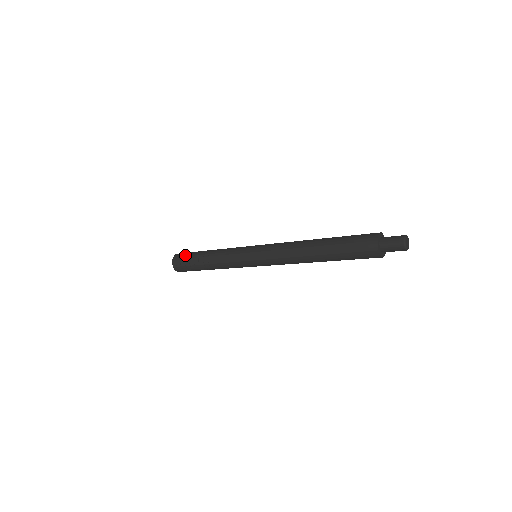
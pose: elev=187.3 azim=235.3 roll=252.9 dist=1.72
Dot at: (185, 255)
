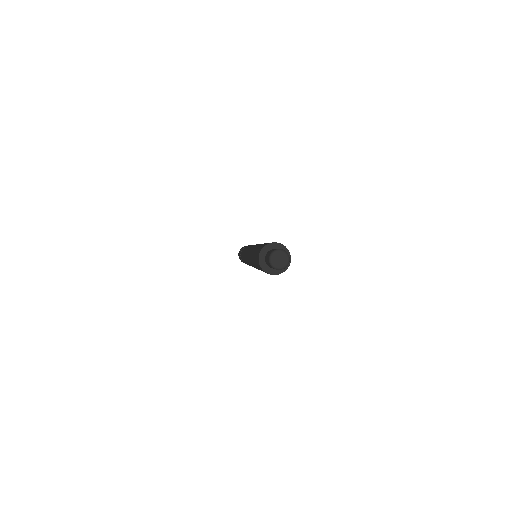
Dot at: (239, 252)
